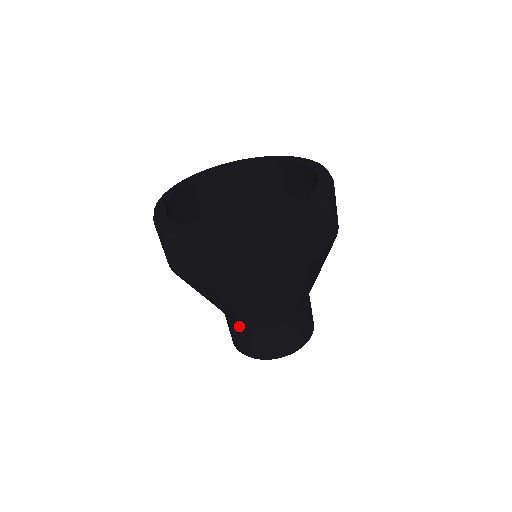
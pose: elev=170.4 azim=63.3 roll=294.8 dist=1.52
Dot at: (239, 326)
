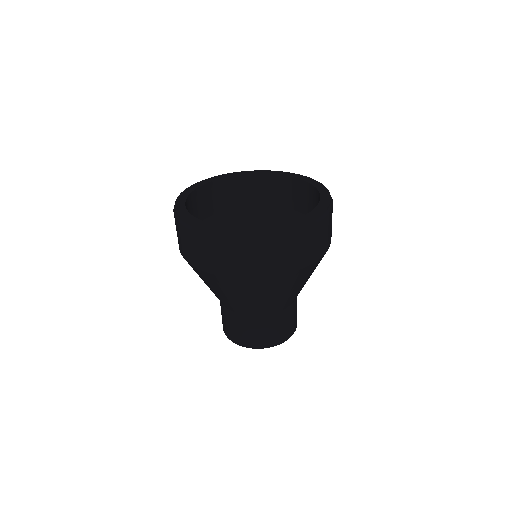
Dot at: (270, 318)
